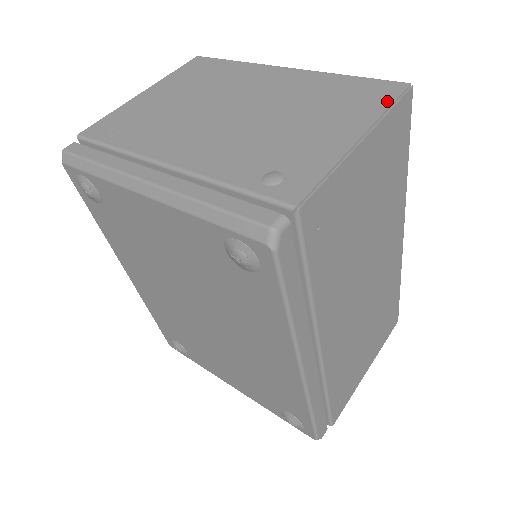
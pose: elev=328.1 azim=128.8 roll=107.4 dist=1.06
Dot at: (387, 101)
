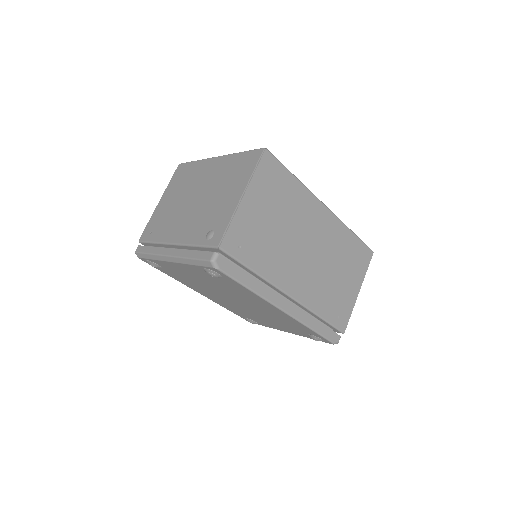
Dot at: (253, 166)
